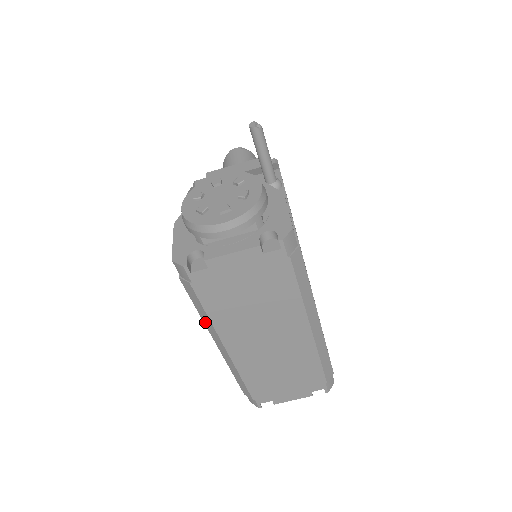
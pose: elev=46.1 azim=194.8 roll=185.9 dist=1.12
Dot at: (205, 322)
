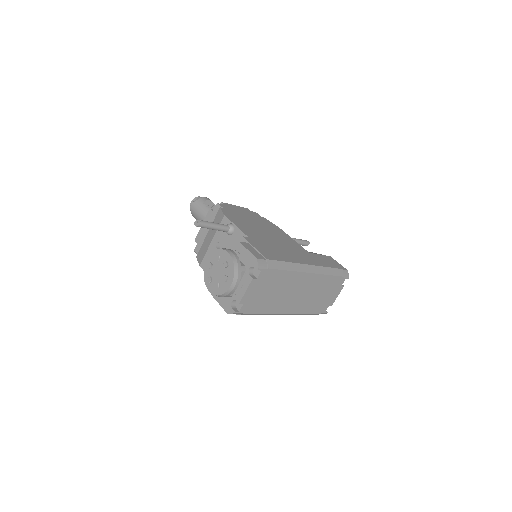
Dot at: occluded
